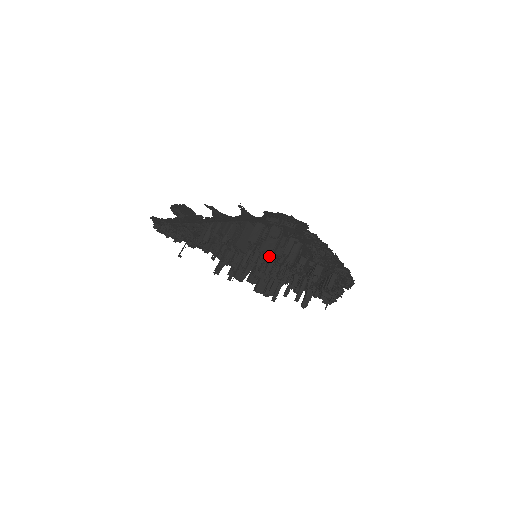
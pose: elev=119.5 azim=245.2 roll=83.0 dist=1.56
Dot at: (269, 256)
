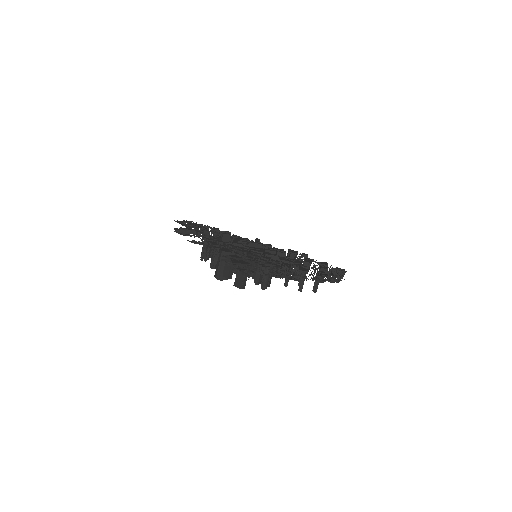
Dot at: occluded
